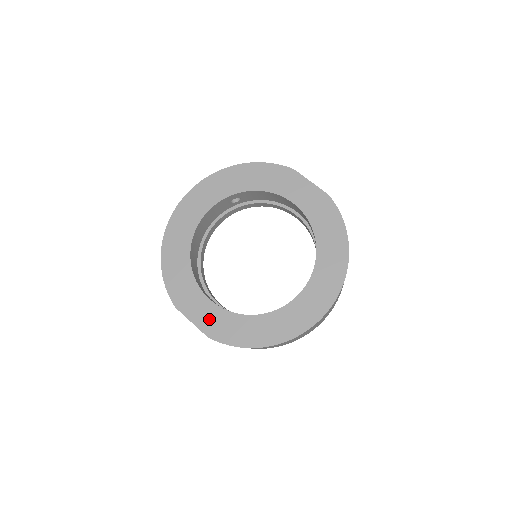
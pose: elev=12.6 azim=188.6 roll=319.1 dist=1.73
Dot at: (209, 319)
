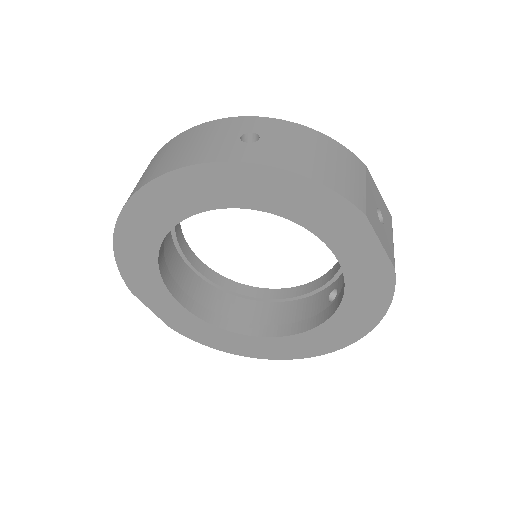
Dot at: (174, 316)
